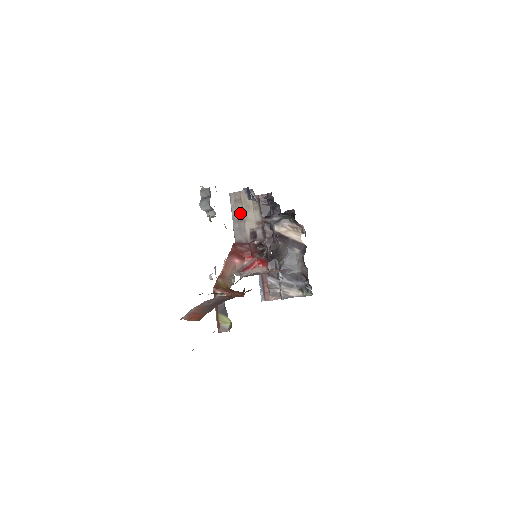
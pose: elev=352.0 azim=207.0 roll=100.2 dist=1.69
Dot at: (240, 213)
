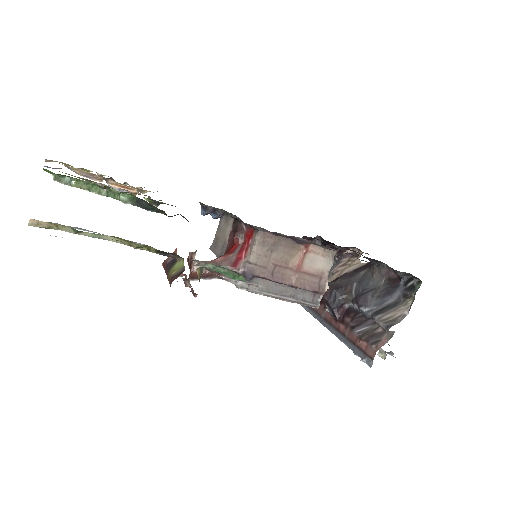
Dot at: (221, 245)
